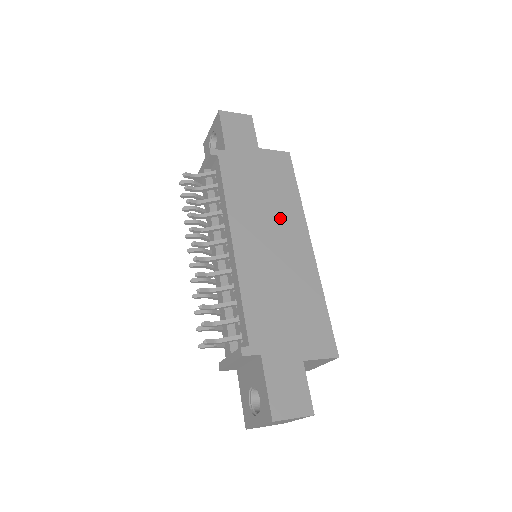
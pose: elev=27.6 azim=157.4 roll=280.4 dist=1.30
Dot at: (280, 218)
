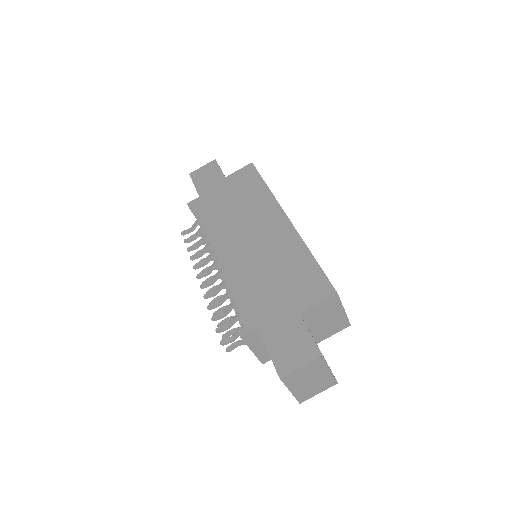
Dot at: (254, 215)
